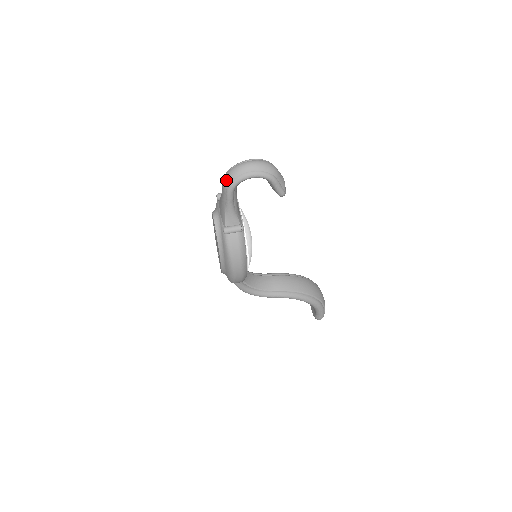
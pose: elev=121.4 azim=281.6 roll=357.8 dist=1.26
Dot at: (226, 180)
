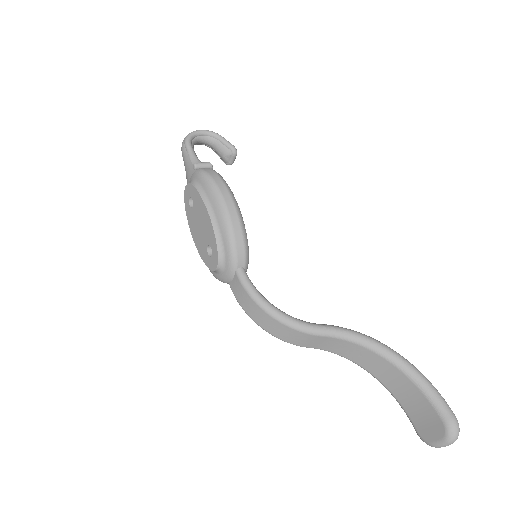
Dot at: (182, 142)
